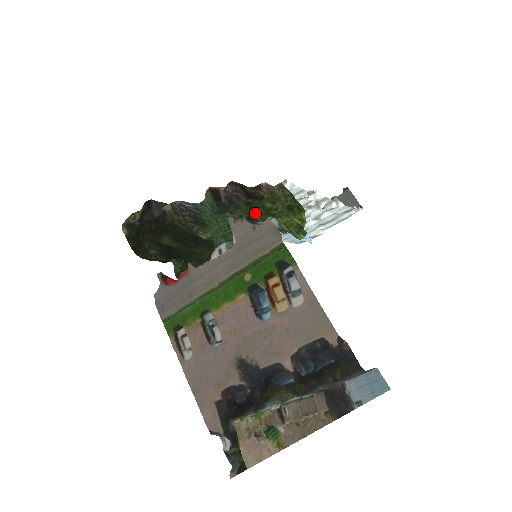
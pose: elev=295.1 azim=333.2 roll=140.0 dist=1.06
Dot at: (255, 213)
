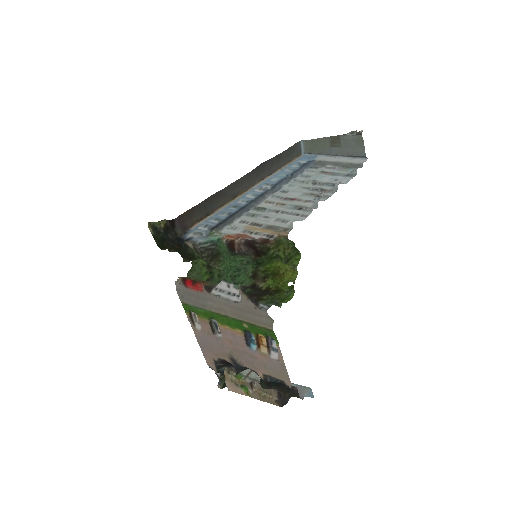
Dot at: (260, 267)
